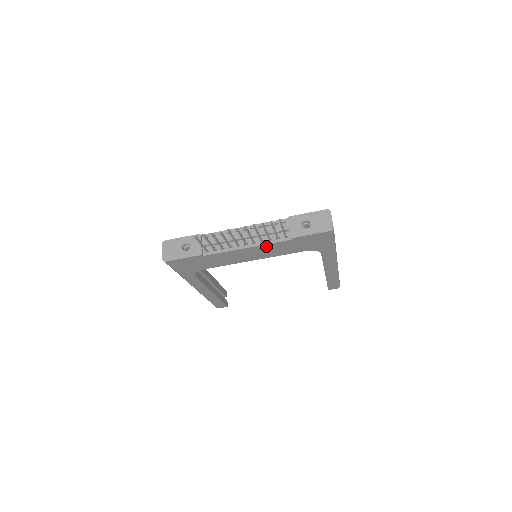
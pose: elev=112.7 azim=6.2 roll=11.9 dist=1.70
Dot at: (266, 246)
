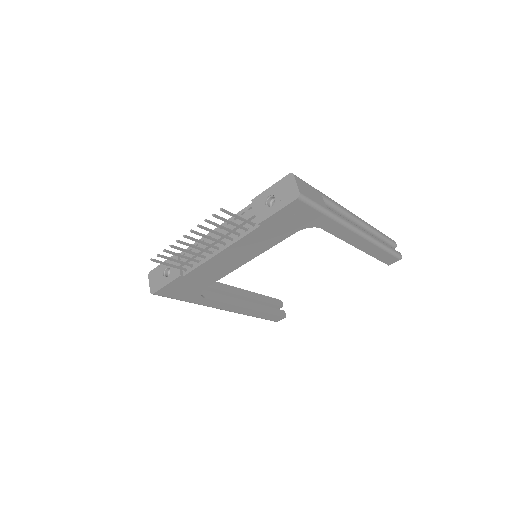
Dot at: (240, 243)
